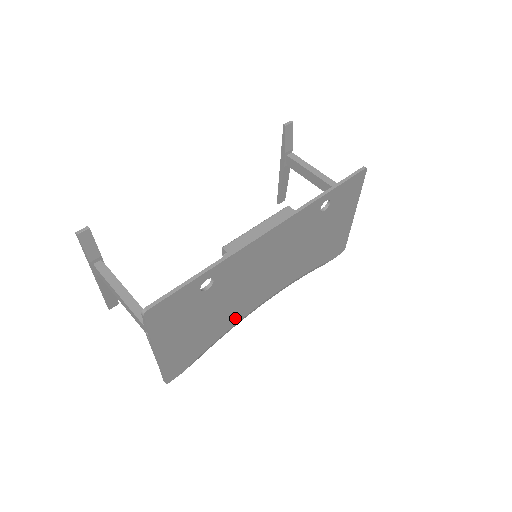
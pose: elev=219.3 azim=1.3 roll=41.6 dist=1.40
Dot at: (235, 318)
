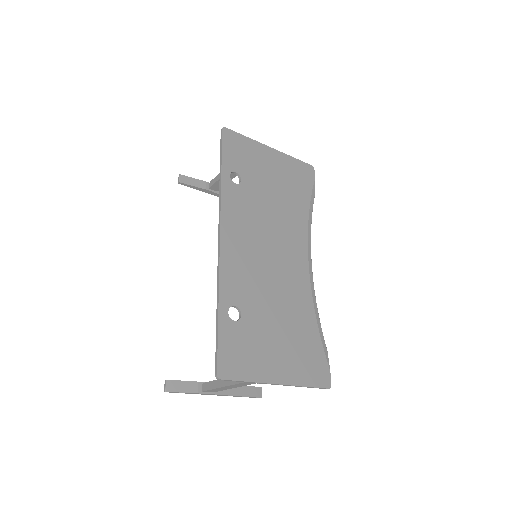
Dot at: (304, 299)
